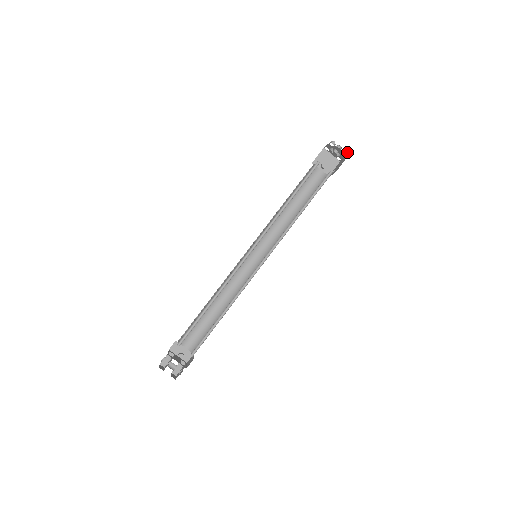
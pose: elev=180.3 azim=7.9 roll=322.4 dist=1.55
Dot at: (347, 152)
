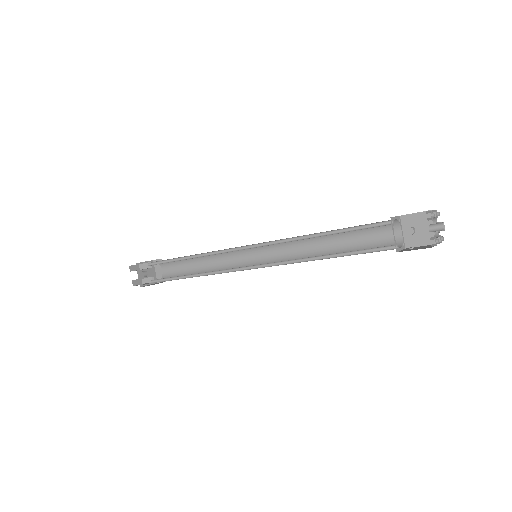
Dot at: (438, 242)
